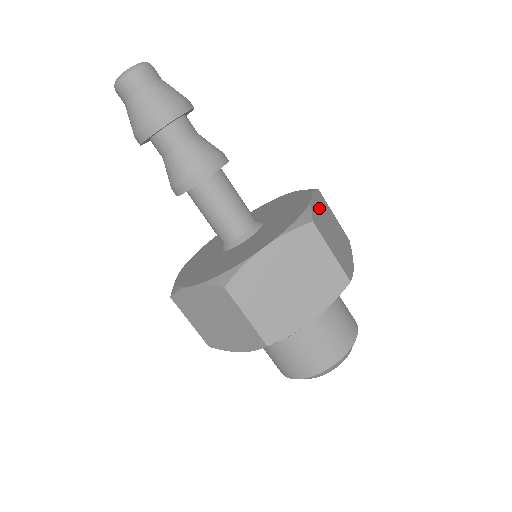
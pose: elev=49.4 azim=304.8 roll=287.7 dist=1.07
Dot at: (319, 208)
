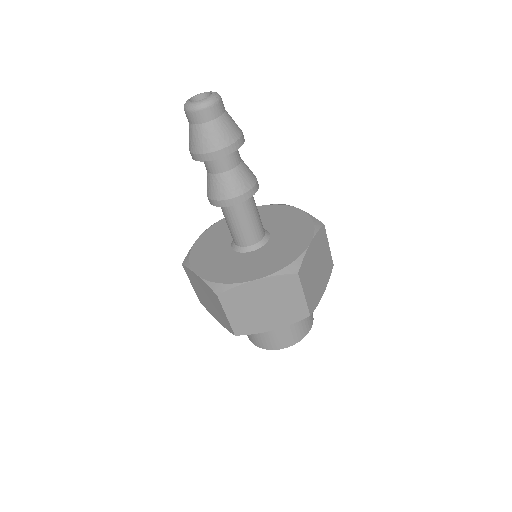
Dot at: (313, 250)
